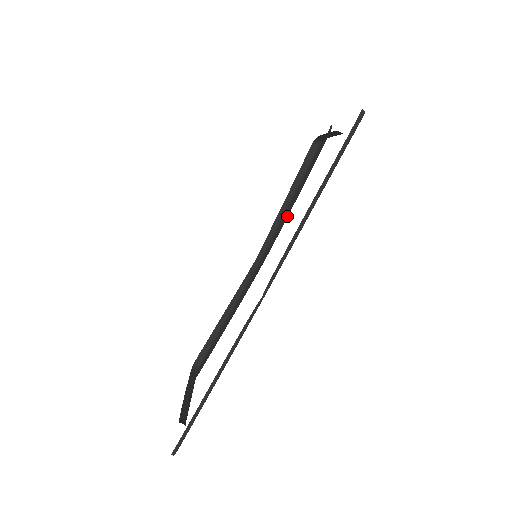
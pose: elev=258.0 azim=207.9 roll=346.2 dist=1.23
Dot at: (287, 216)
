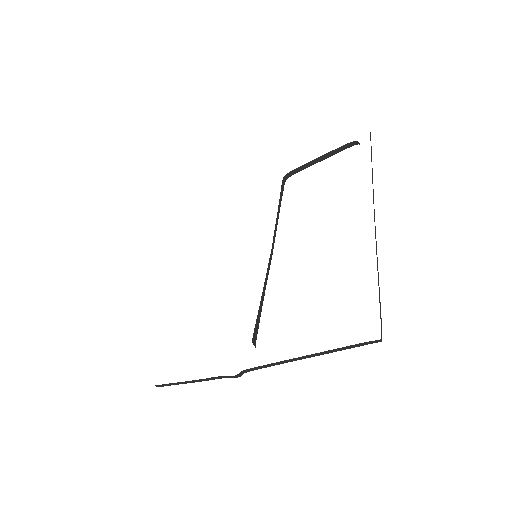
Dot at: occluded
